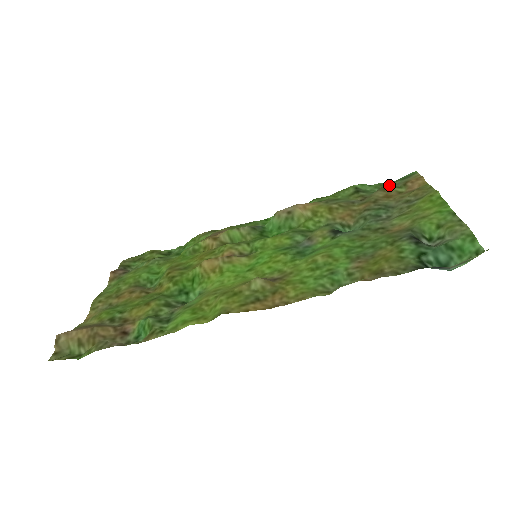
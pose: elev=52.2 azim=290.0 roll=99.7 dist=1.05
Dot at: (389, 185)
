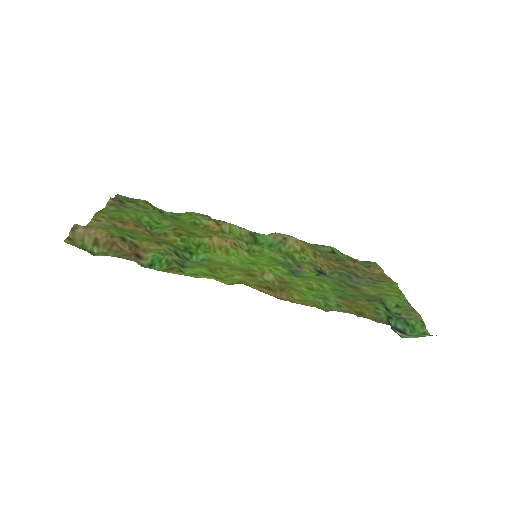
Dot at: (359, 261)
